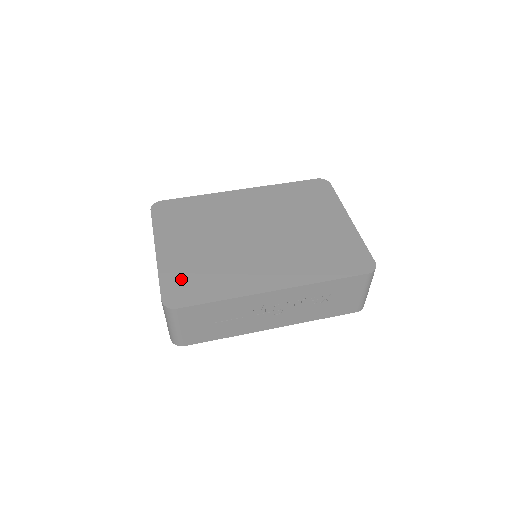
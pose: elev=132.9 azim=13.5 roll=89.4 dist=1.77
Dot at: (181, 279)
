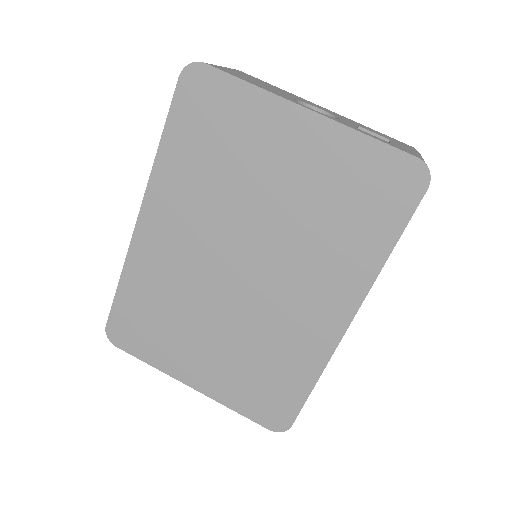
Dot at: (253, 396)
